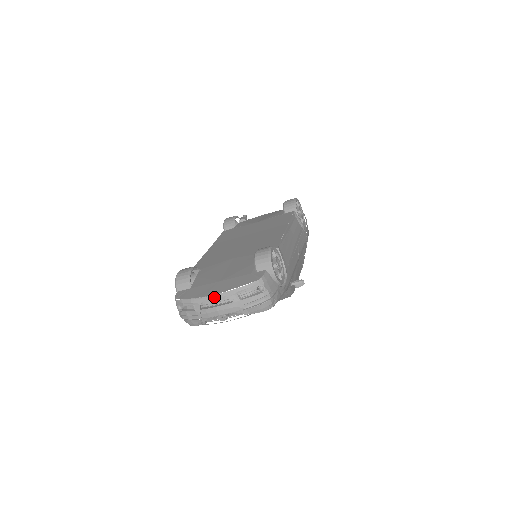
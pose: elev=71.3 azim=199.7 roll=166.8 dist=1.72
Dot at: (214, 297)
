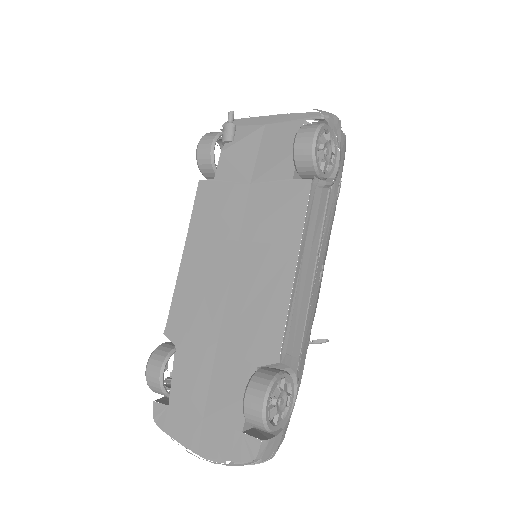
Dot at: (199, 458)
